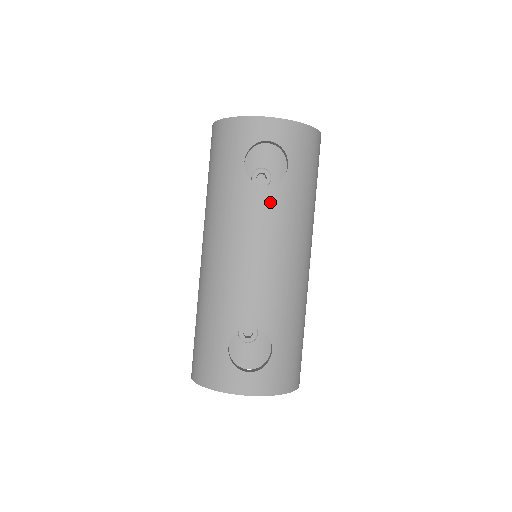
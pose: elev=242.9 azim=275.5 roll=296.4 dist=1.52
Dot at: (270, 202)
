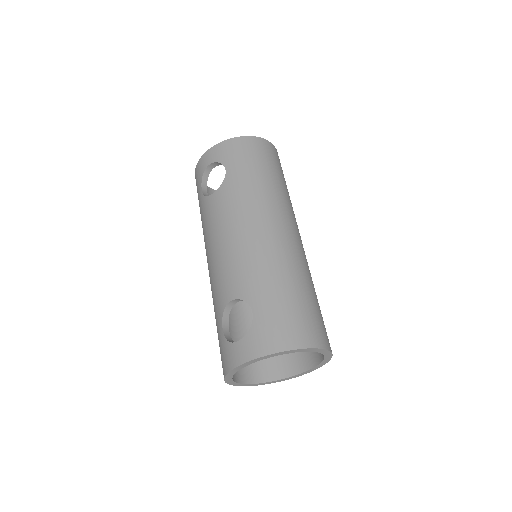
Dot at: (219, 201)
